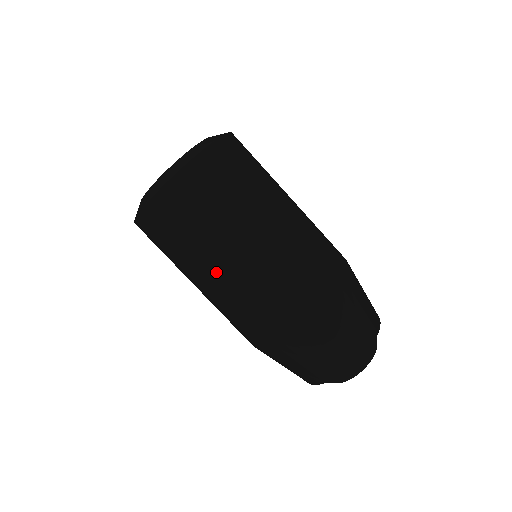
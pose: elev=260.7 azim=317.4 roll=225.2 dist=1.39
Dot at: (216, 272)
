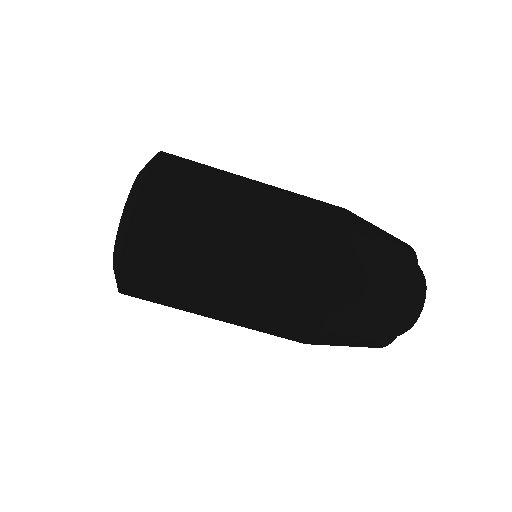
Dot at: (218, 314)
